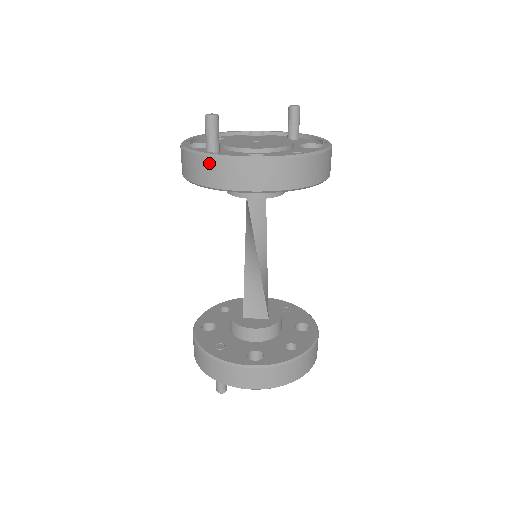
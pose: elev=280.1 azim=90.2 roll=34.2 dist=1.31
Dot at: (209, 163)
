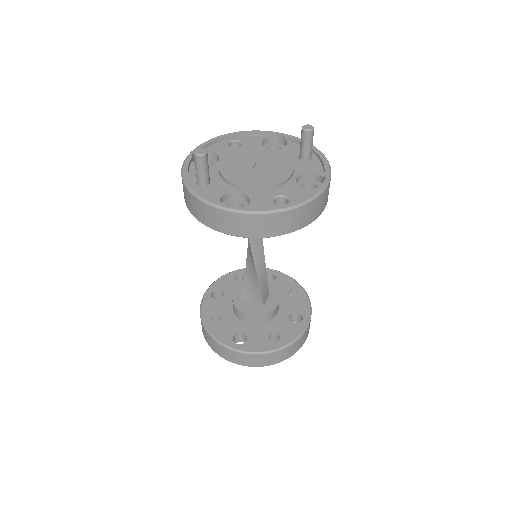
Dot at: (192, 199)
